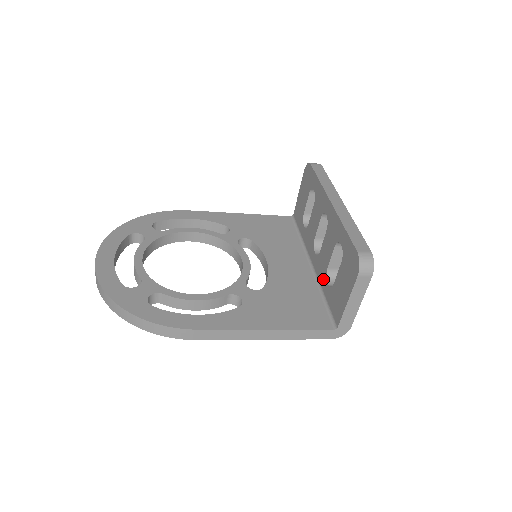
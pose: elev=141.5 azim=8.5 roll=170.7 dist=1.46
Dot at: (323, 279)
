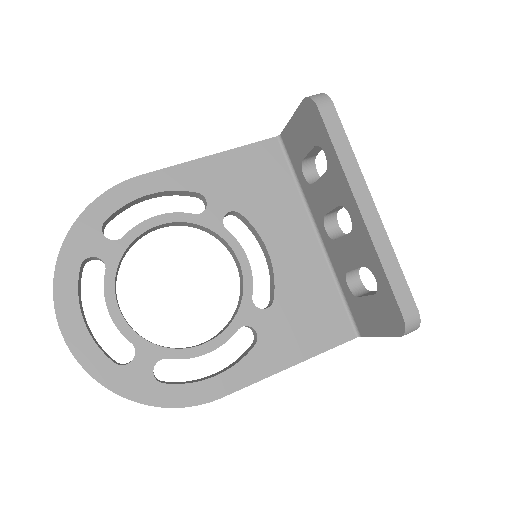
Dot at: (340, 273)
